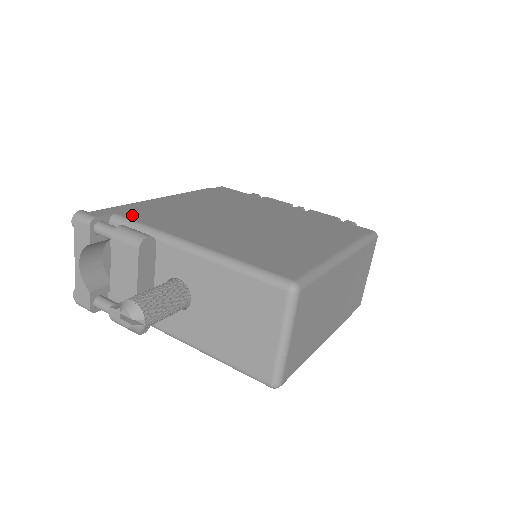
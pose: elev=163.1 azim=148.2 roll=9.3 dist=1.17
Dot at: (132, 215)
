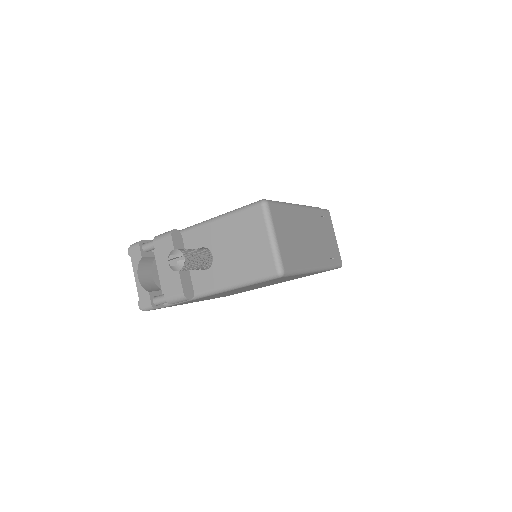
Dot at: occluded
